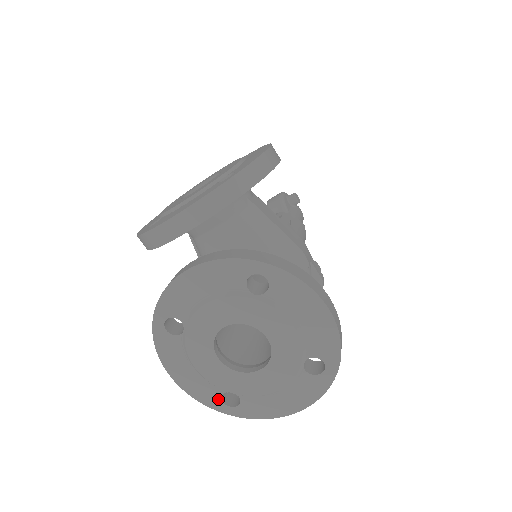
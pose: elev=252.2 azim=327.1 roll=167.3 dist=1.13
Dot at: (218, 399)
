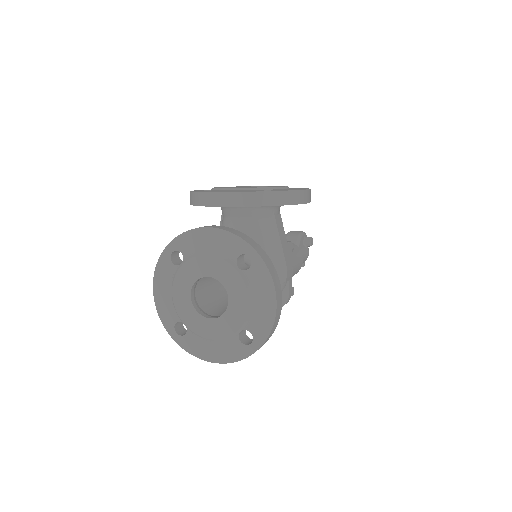
Dot at: (173, 323)
